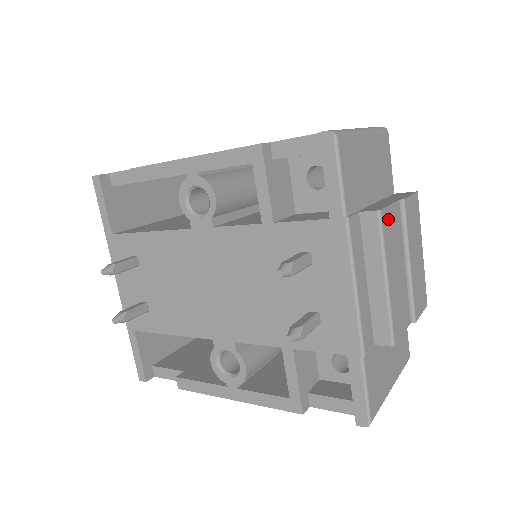
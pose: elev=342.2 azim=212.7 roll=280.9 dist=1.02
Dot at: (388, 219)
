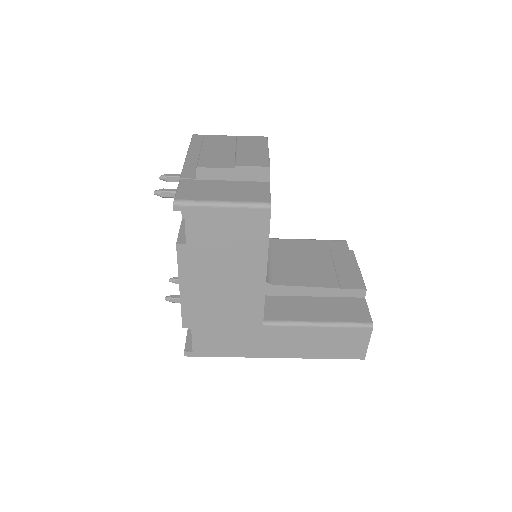
Dot at: (214, 140)
